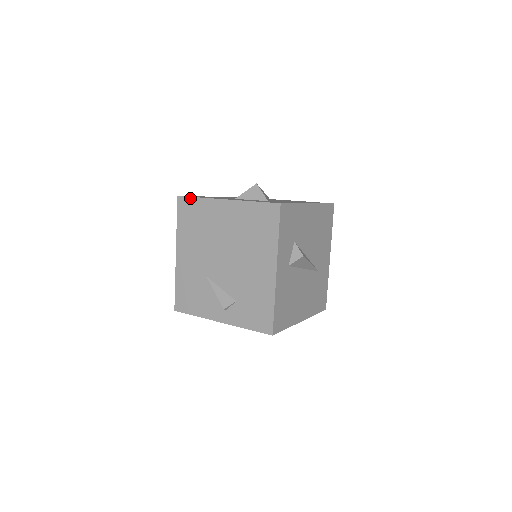
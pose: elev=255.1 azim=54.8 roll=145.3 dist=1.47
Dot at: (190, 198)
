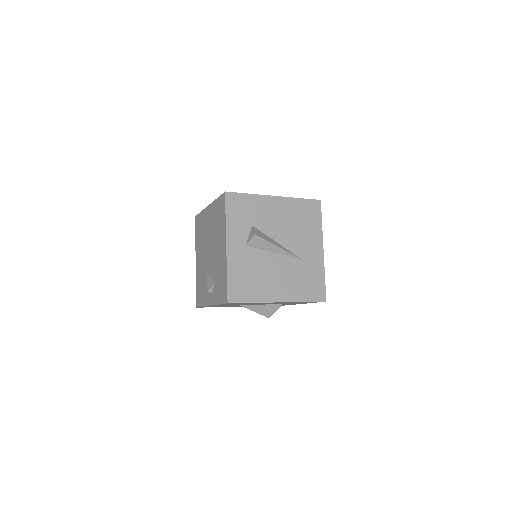
Dot at: (198, 214)
